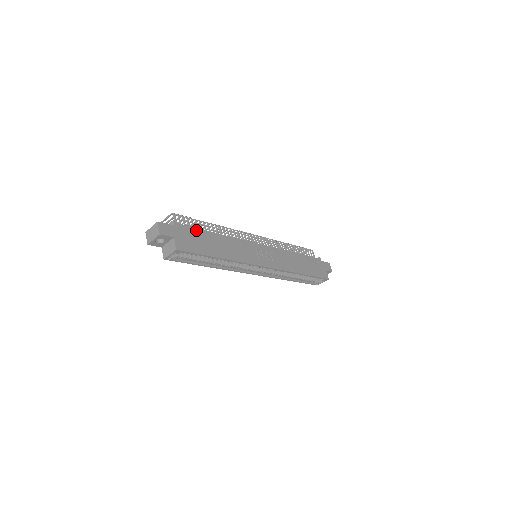
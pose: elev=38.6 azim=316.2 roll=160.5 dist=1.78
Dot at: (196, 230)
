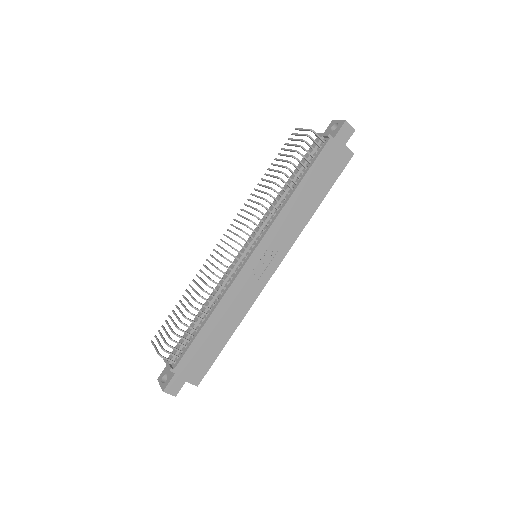
Dot at: (192, 346)
